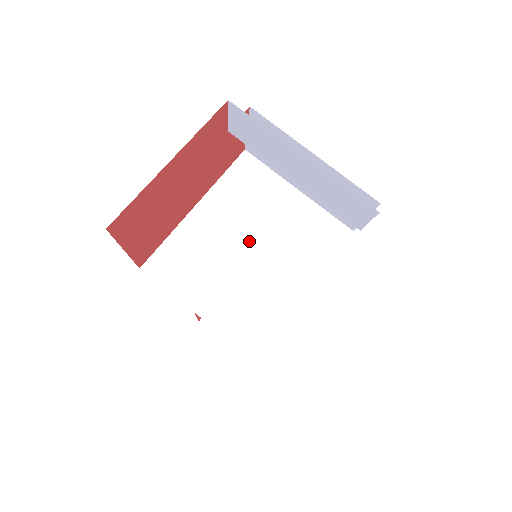
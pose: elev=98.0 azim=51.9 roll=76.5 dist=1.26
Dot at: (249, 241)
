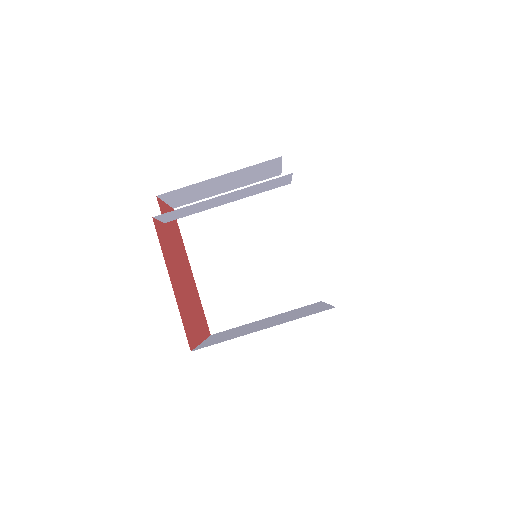
Dot at: (240, 251)
